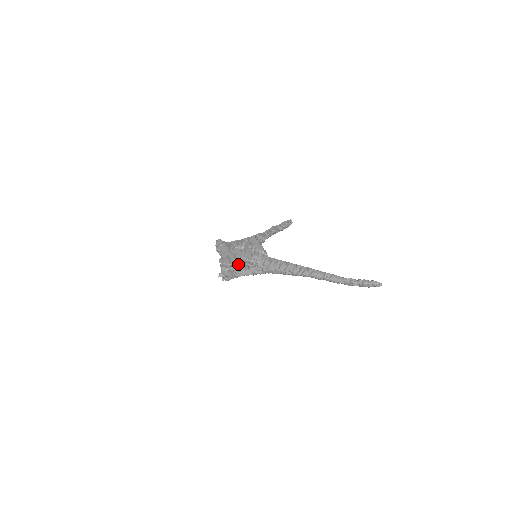
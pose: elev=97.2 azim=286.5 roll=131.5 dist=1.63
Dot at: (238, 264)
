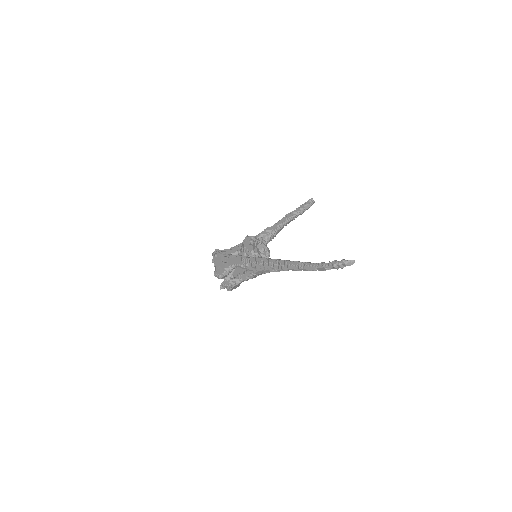
Dot at: (238, 270)
